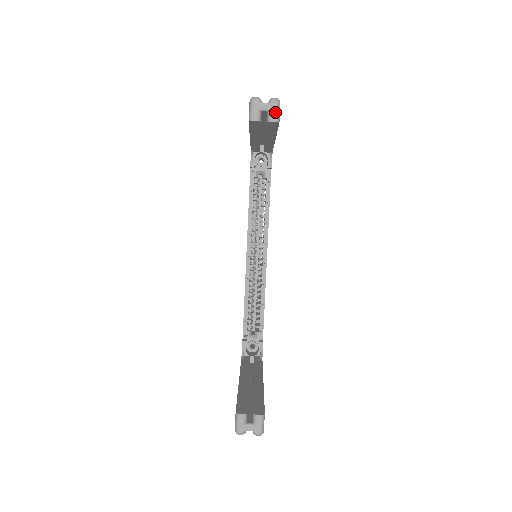
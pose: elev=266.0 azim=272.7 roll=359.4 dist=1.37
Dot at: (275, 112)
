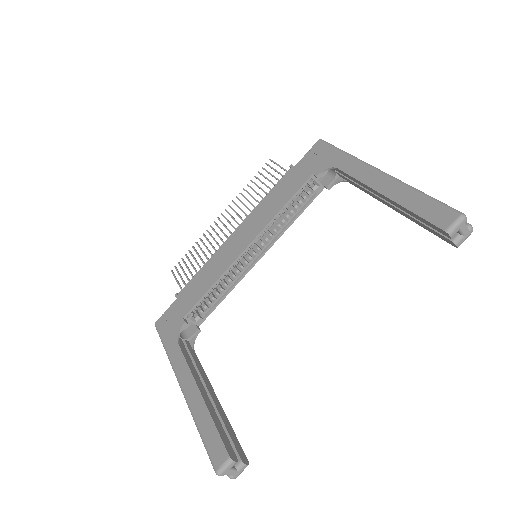
Dot at: (464, 240)
